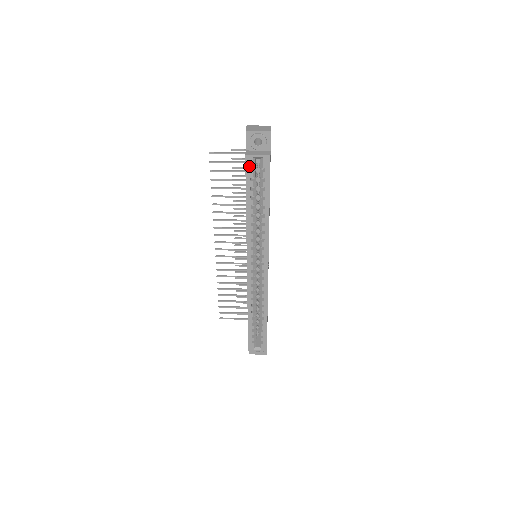
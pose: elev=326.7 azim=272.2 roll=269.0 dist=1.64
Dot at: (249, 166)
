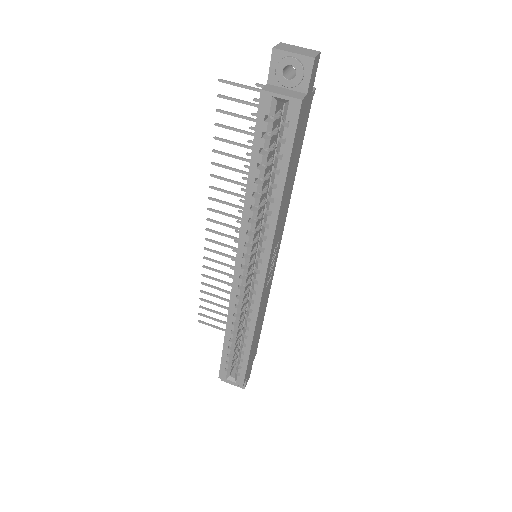
Dot at: (264, 111)
